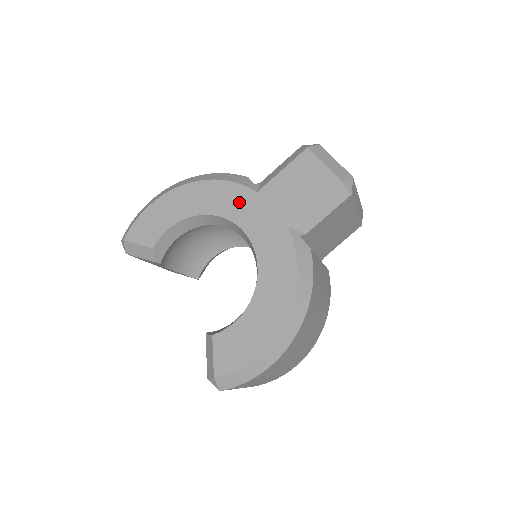
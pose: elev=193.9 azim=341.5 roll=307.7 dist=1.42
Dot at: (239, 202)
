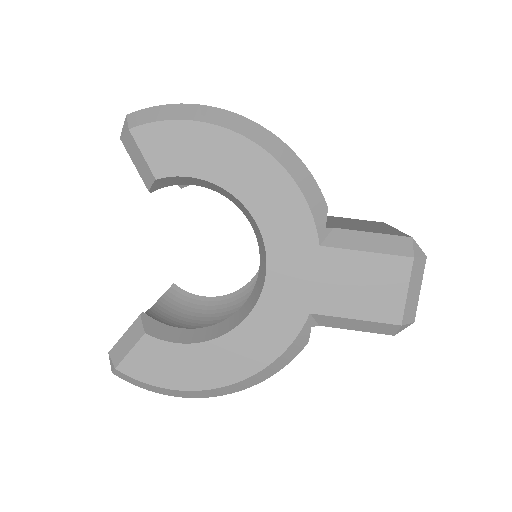
Dot at: (292, 235)
